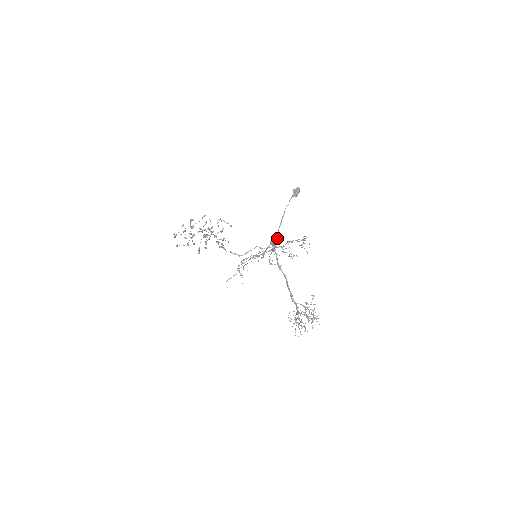
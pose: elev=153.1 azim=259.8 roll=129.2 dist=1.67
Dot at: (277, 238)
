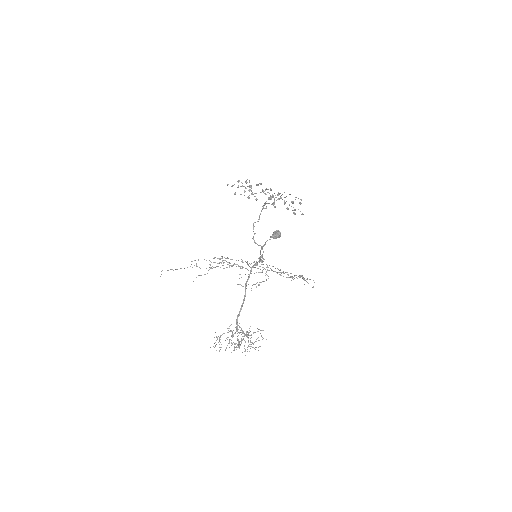
Dot at: (259, 259)
